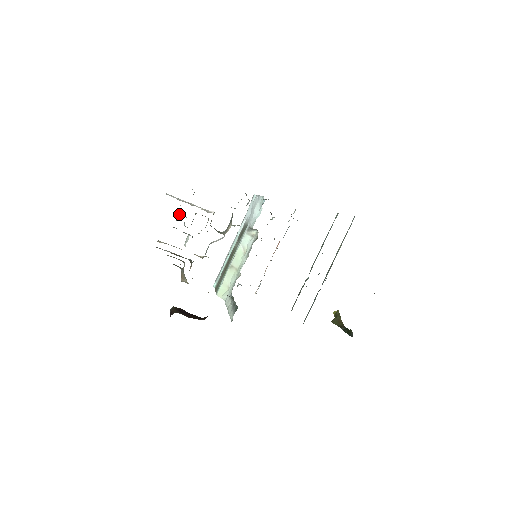
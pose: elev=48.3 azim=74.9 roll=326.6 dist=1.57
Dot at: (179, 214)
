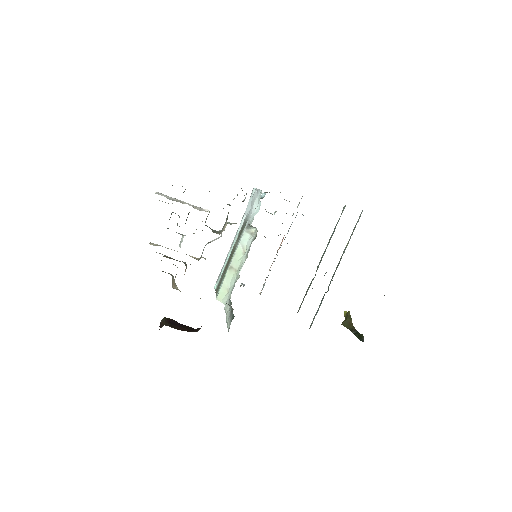
Dot at: (171, 213)
